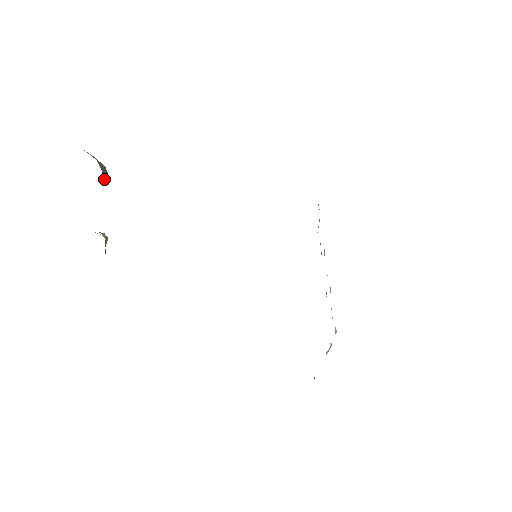
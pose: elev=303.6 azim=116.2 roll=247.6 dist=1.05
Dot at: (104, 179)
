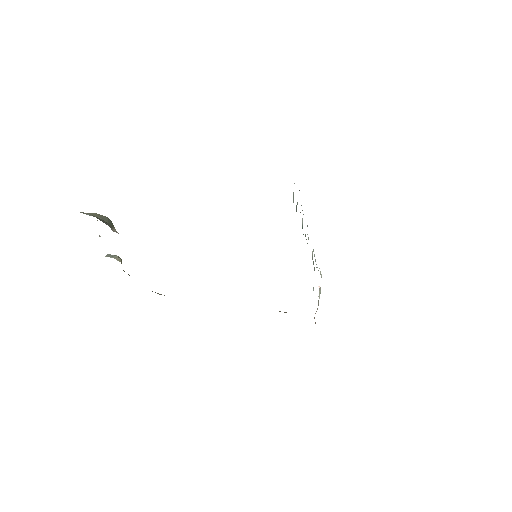
Dot at: (113, 230)
